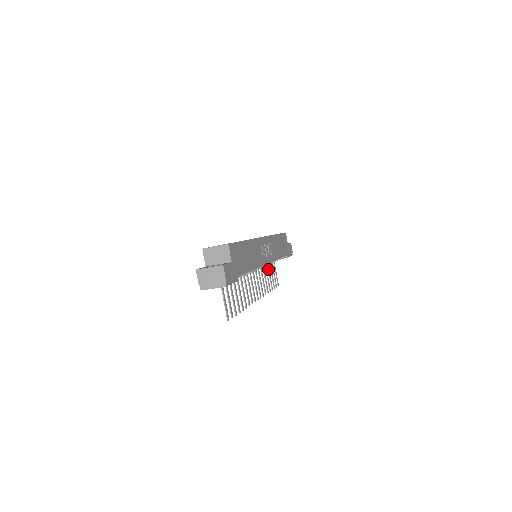
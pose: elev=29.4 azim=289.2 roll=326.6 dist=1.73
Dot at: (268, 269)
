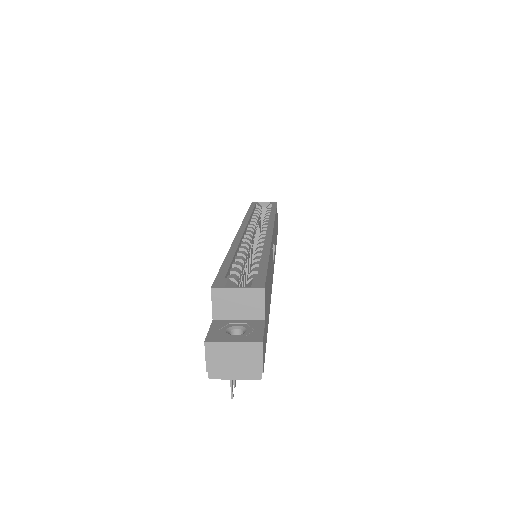
Dot at: occluded
